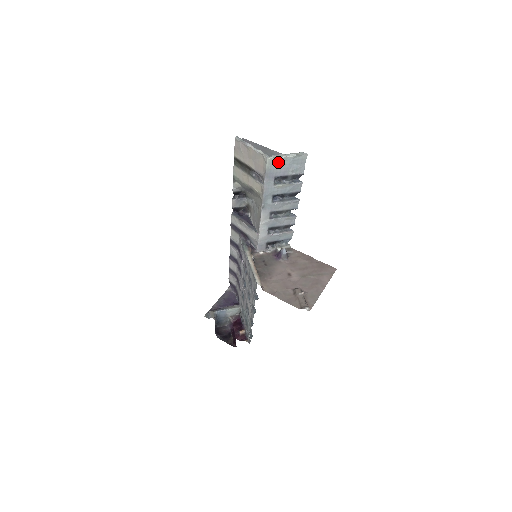
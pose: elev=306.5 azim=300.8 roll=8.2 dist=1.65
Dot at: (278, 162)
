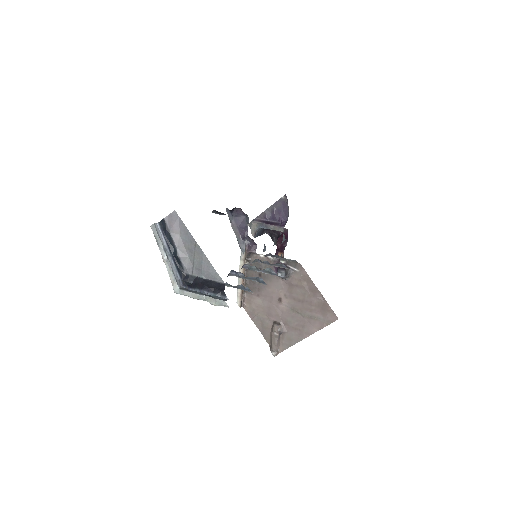
Dot at: occluded
